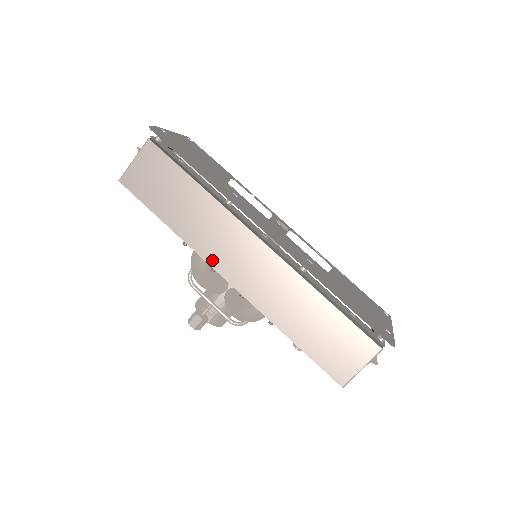
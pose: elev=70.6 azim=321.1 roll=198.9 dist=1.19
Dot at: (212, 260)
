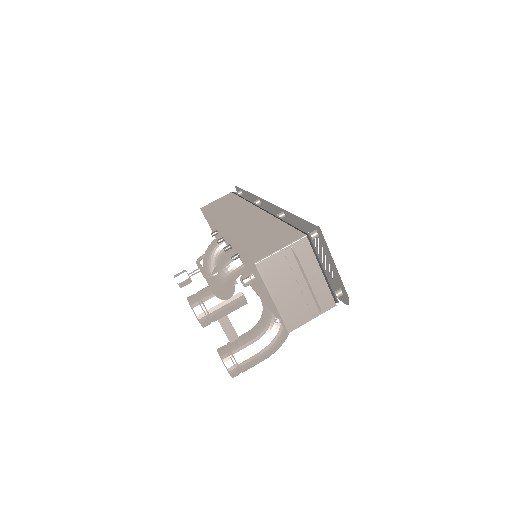
Dot at: (220, 222)
